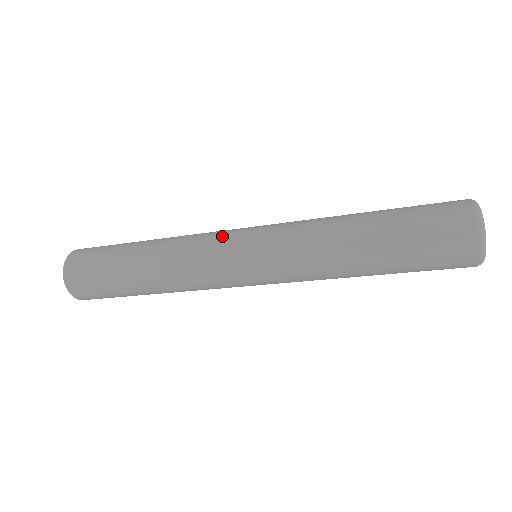
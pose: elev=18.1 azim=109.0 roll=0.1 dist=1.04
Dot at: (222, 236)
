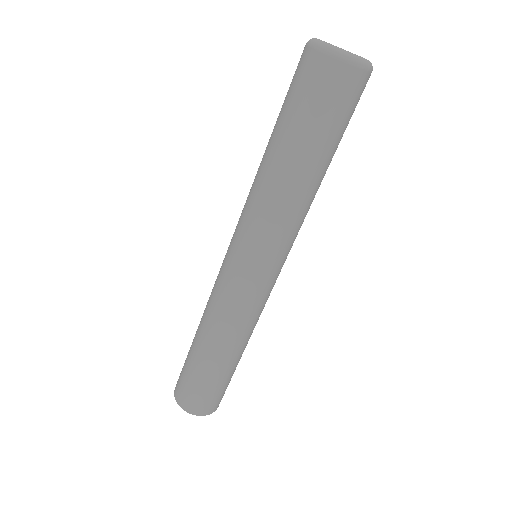
Dot at: occluded
